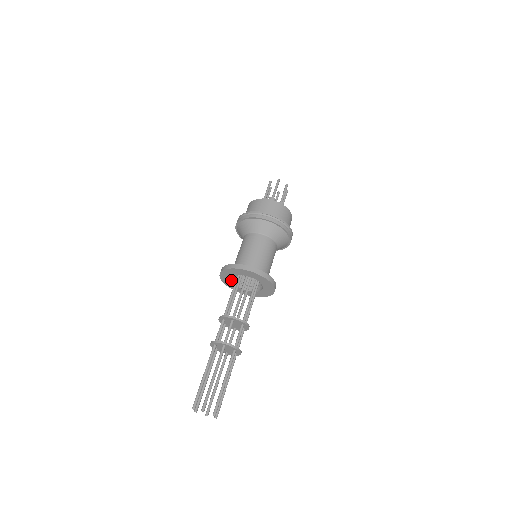
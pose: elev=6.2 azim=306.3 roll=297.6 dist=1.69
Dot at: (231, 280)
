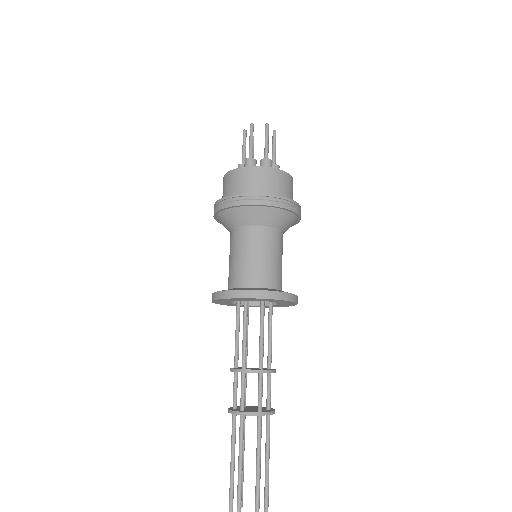
Dot at: (231, 301)
